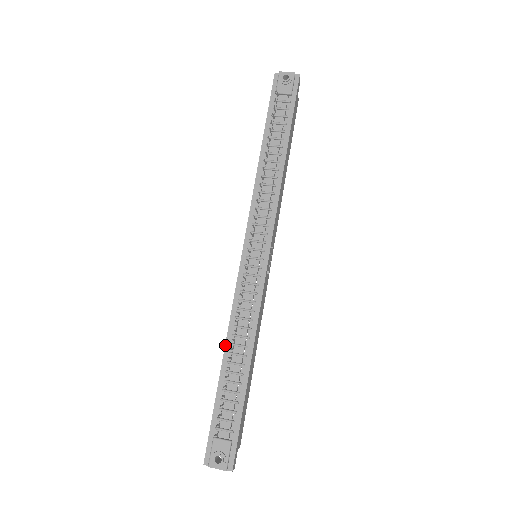
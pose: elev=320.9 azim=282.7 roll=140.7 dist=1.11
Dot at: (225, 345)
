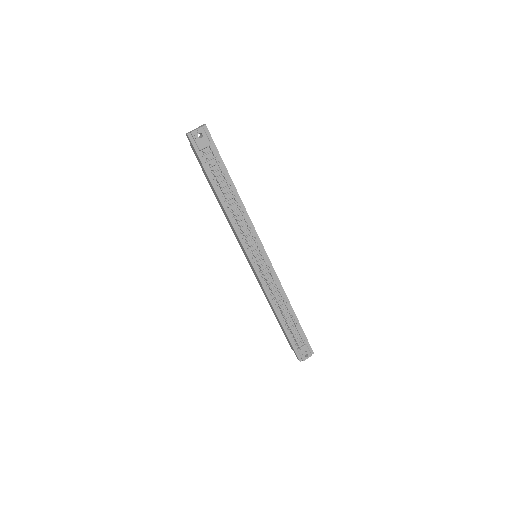
Dot at: (275, 311)
